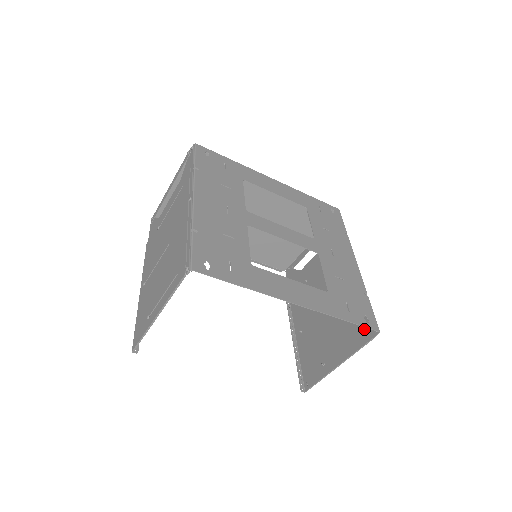
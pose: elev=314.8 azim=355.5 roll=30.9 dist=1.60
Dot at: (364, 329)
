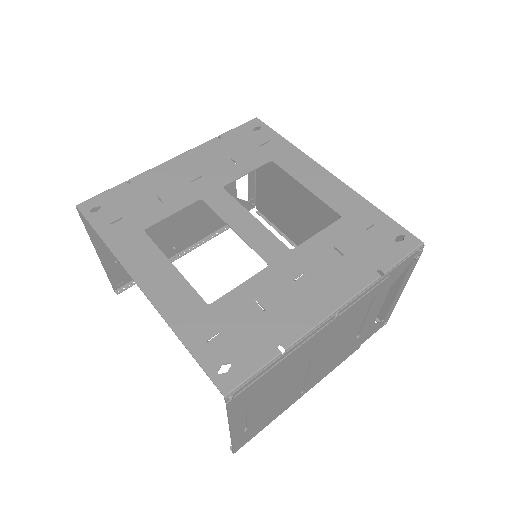
Dot at: (245, 392)
